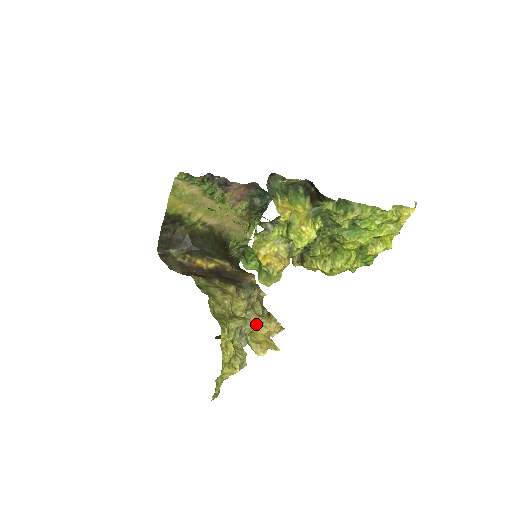
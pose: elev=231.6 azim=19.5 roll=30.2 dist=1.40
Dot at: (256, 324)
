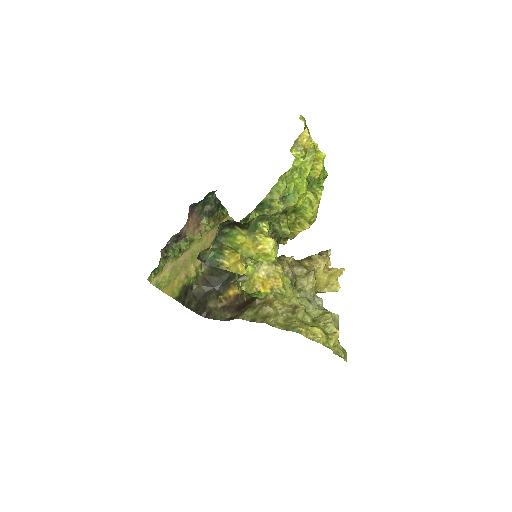
Dot at: (311, 284)
